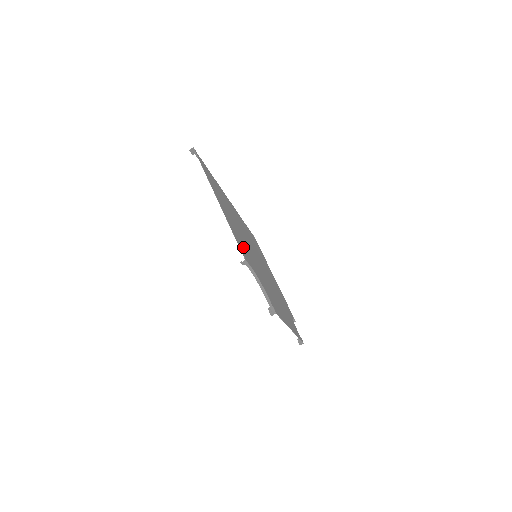
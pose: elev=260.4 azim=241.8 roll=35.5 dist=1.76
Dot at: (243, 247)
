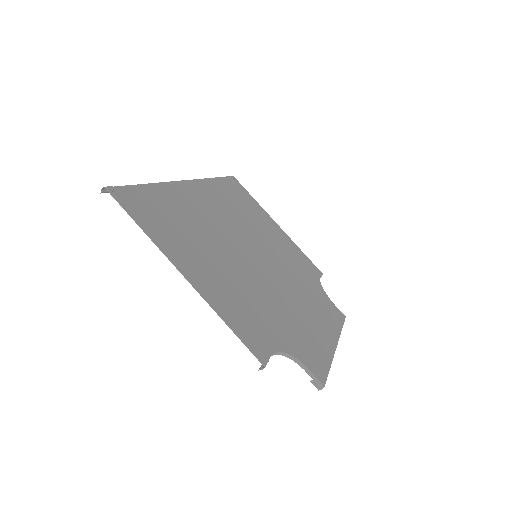
Dot at: (247, 315)
